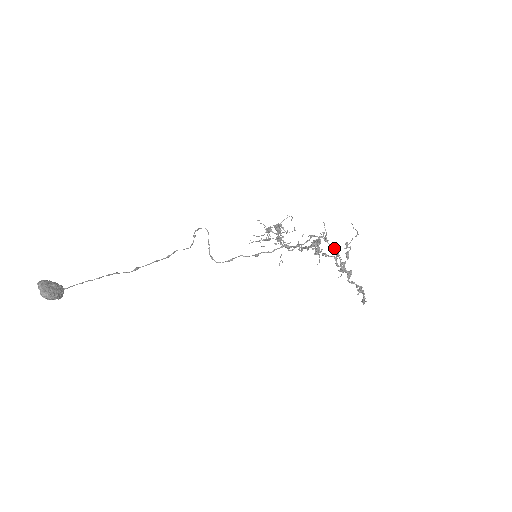
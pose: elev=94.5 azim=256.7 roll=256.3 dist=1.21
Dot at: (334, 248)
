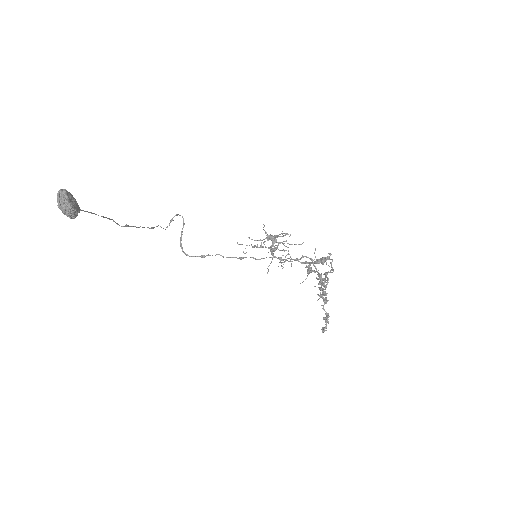
Dot at: occluded
